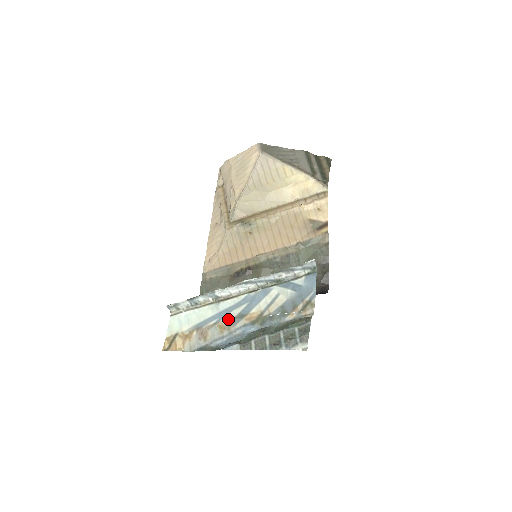
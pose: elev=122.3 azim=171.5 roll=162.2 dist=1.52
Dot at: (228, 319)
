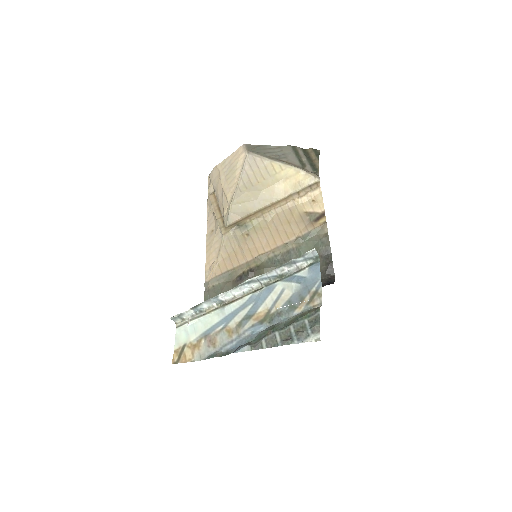
Dot at: (235, 322)
